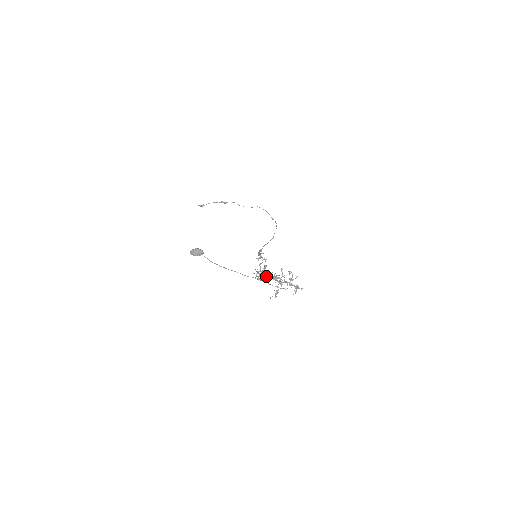
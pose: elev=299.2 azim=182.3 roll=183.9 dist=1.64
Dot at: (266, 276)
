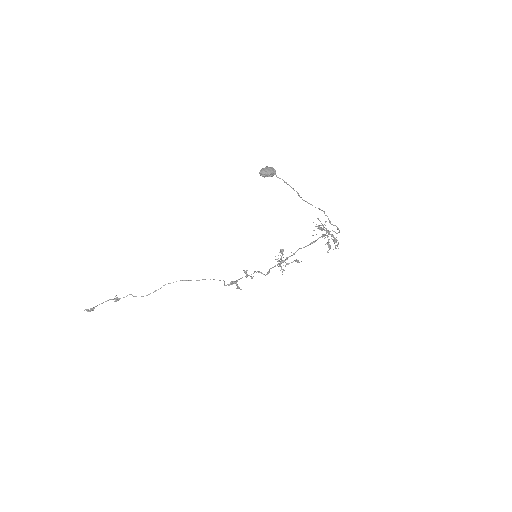
Dot at: (295, 252)
